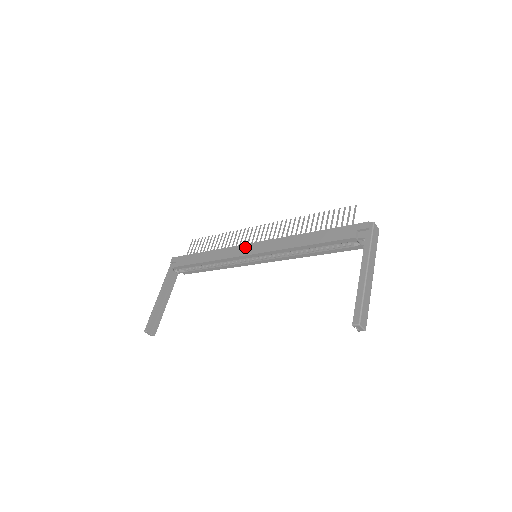
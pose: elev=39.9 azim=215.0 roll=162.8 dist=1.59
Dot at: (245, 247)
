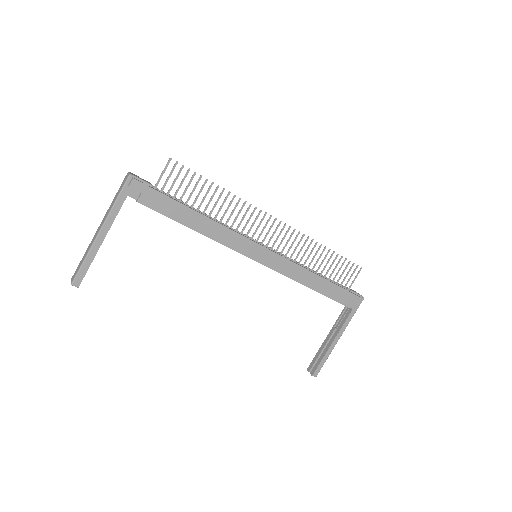
Dot at: (254, 247)
